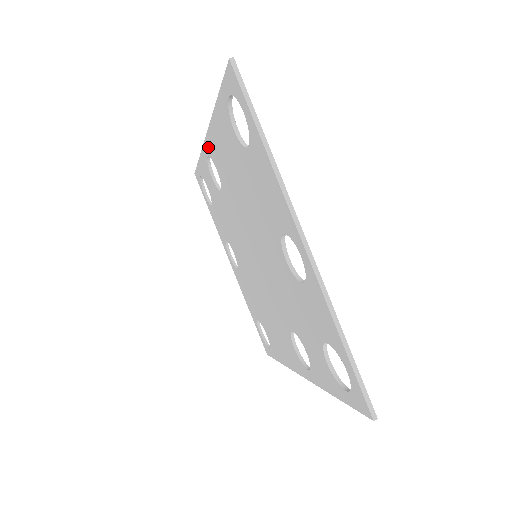
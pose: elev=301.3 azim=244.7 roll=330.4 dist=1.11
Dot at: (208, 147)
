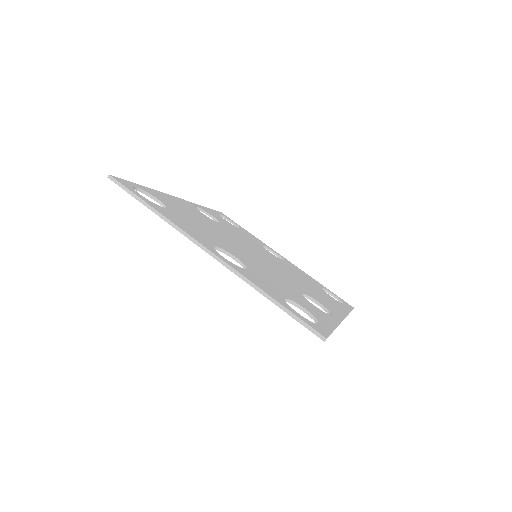
Dot at: occluded
